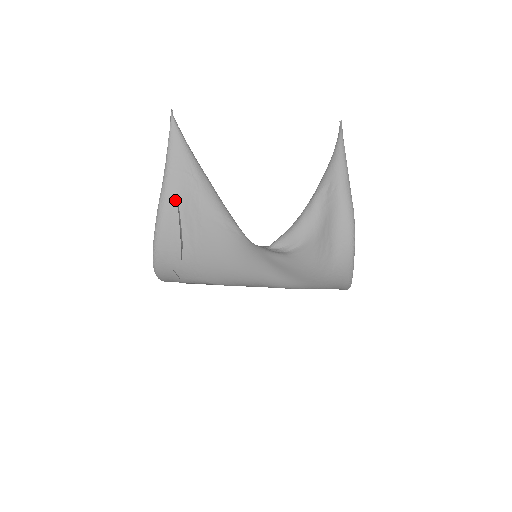
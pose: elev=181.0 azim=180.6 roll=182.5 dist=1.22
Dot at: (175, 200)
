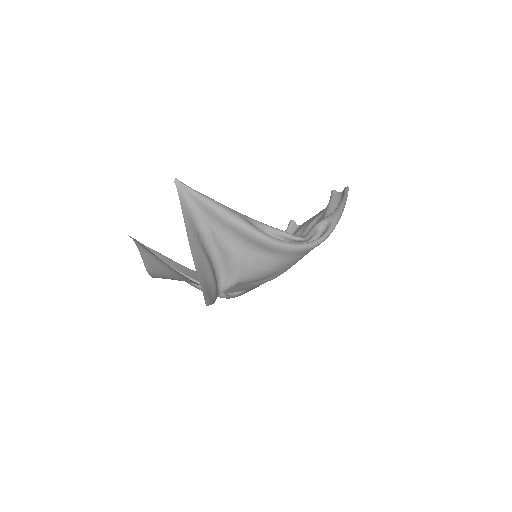
Dot at: (182, 274)
